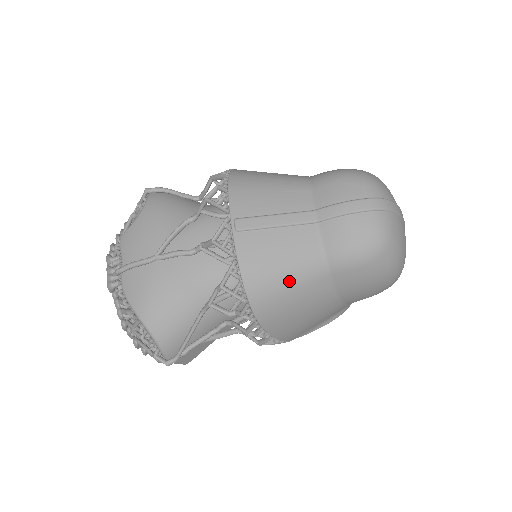
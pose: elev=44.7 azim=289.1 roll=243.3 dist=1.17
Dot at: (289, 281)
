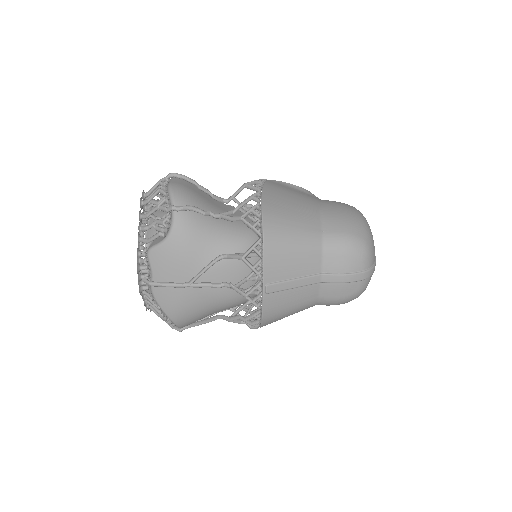
Dot at: (290, 314)
